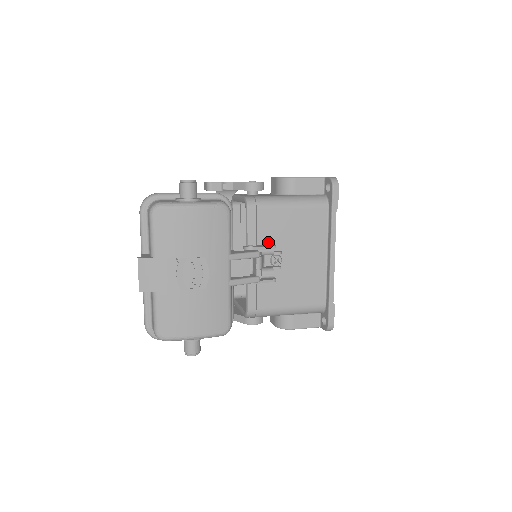
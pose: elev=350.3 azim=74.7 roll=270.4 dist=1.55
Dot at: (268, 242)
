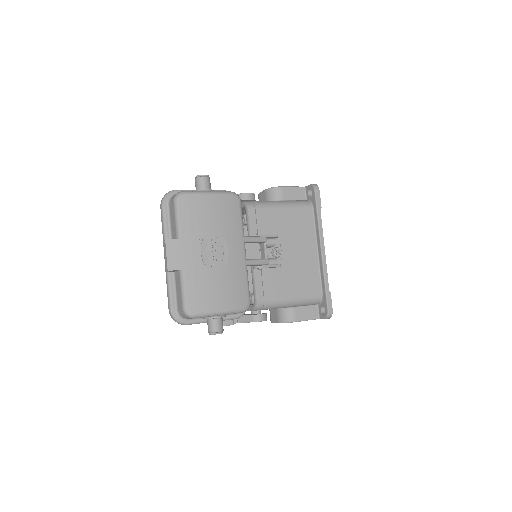
Dot at: occluded
